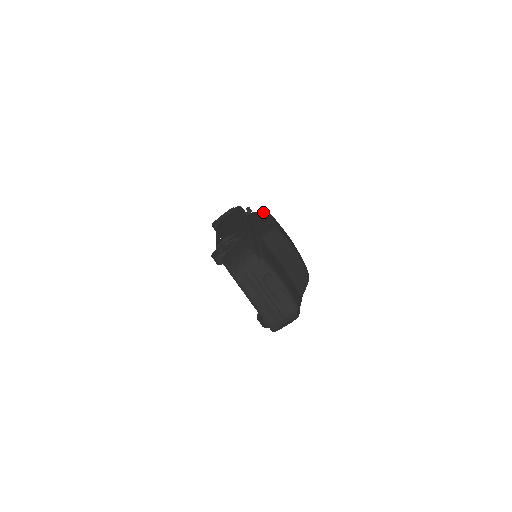
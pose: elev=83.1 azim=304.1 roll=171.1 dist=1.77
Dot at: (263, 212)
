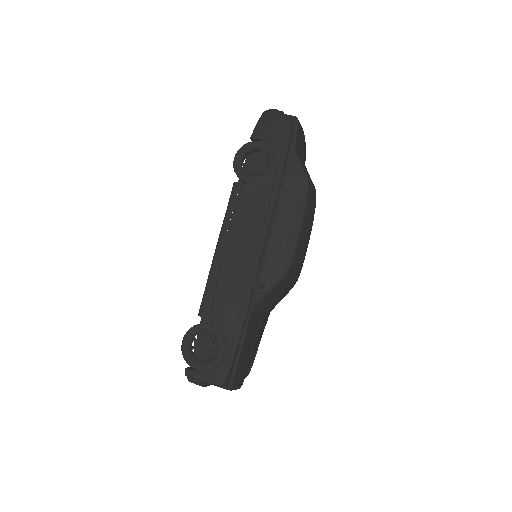
Dot at: occluded
